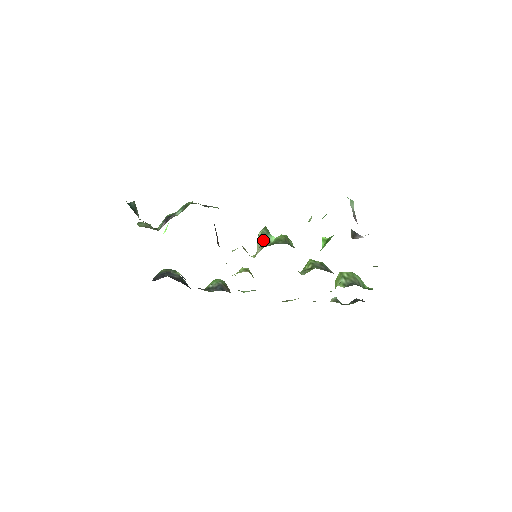
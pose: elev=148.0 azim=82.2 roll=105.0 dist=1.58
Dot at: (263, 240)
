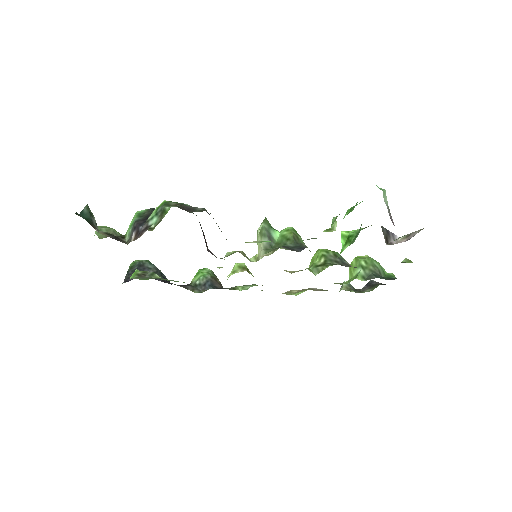
Dot at: (265, 240)
